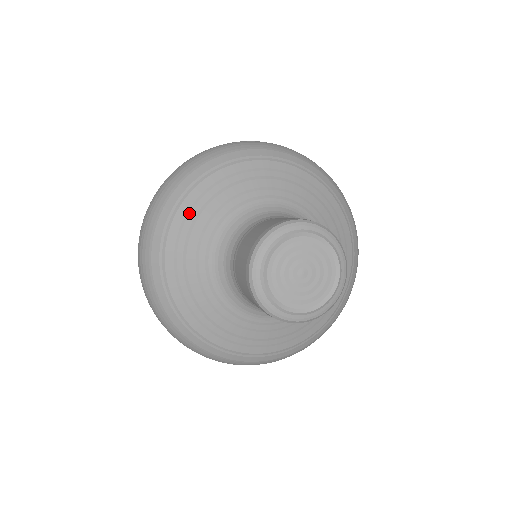
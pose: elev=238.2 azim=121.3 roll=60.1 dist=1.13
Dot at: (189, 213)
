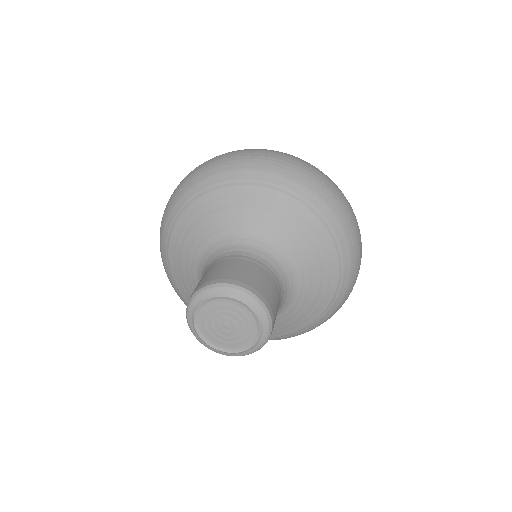
Dot at: (185, 224)
